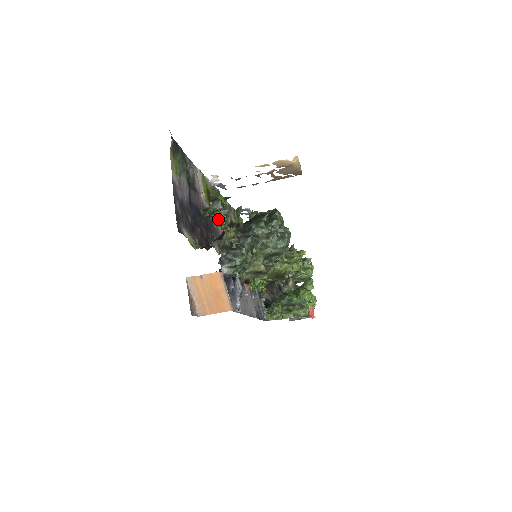
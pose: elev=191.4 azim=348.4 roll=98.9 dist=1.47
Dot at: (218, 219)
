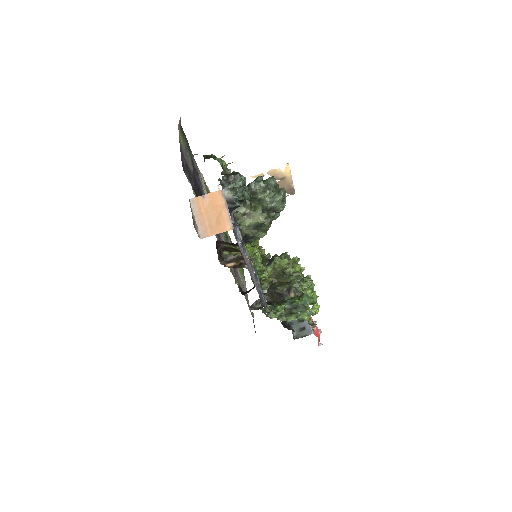
Dot at: occluded
